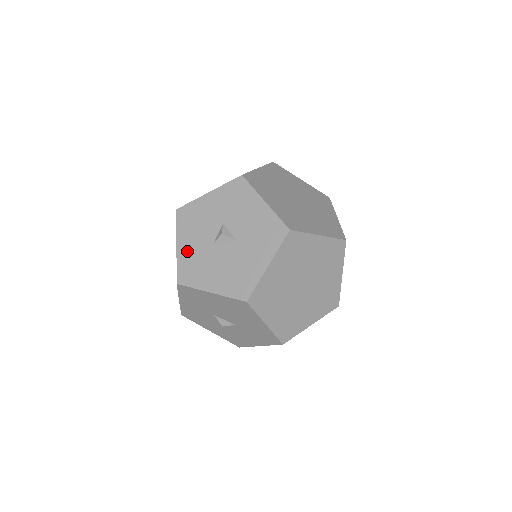
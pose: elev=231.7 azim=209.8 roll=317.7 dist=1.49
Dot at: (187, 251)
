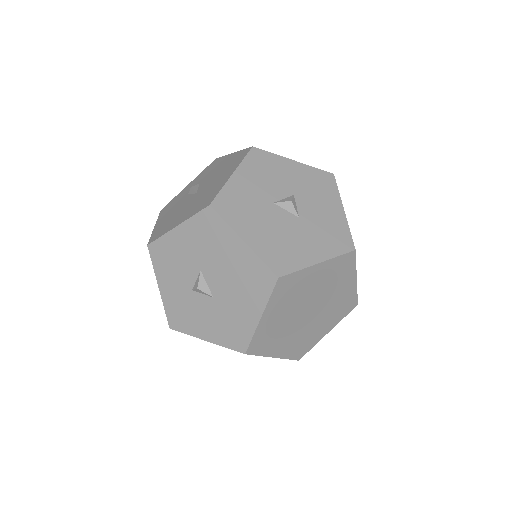
Dot at: (241, 187)
